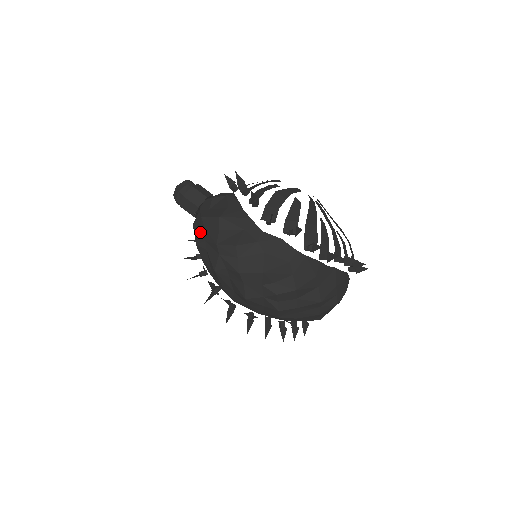
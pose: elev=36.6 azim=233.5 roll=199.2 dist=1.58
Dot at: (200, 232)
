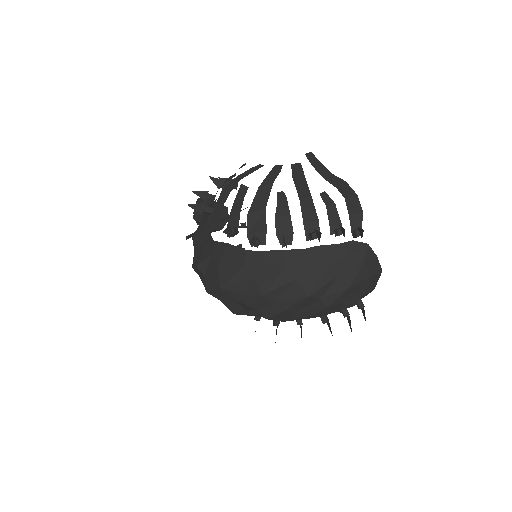
Dot at: occluded
